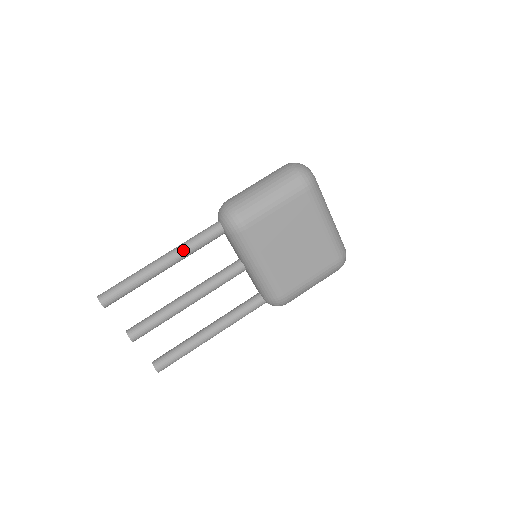
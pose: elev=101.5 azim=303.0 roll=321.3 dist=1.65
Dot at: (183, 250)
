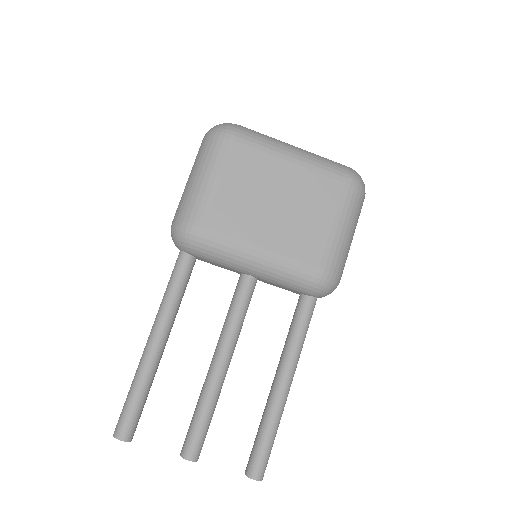
Dot at: (163, 310)
